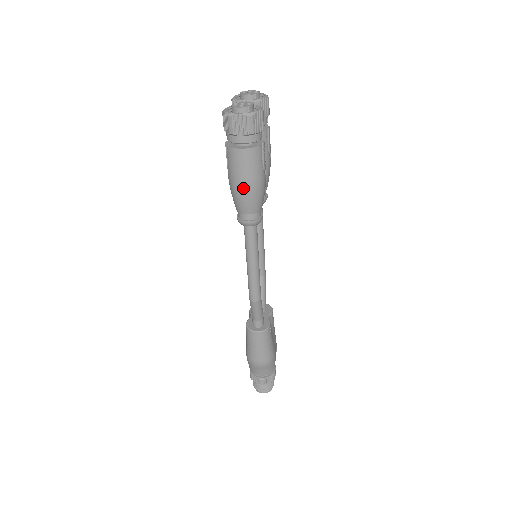
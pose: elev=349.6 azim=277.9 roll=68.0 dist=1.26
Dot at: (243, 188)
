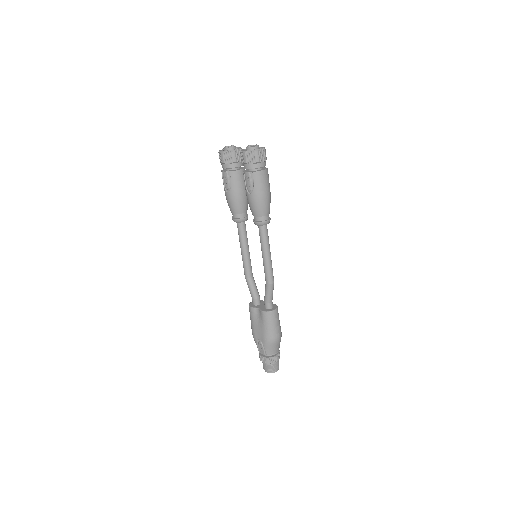
Dot at: (267, 196)
